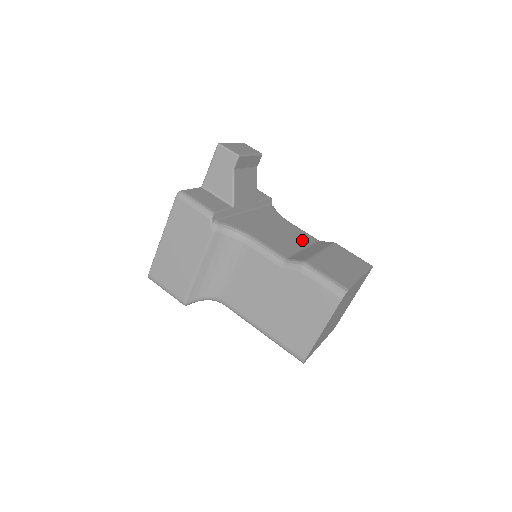
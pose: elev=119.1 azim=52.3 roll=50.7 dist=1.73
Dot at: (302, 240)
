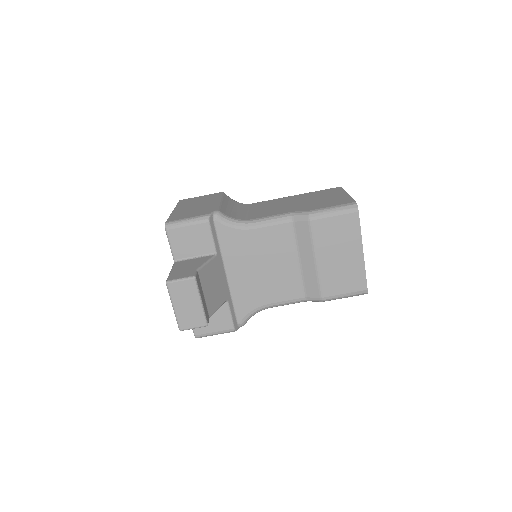
Dot at: (286, 247)
